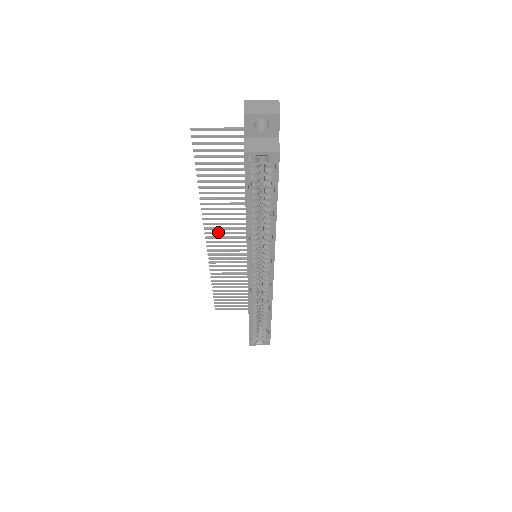
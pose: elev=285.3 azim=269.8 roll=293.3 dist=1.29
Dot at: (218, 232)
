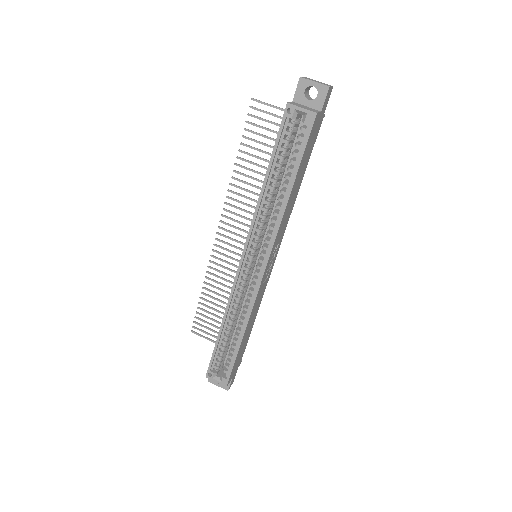
Dot at: (232, 225)
